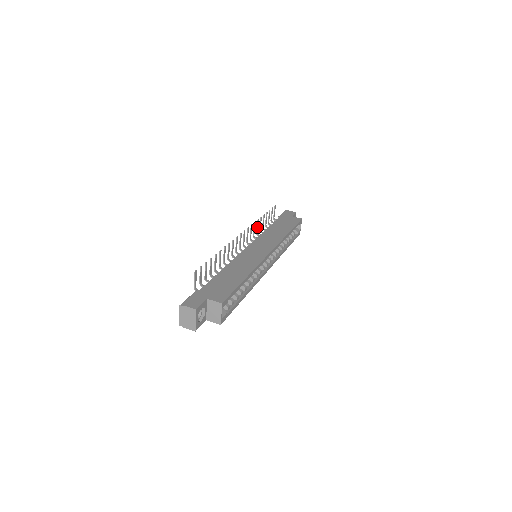
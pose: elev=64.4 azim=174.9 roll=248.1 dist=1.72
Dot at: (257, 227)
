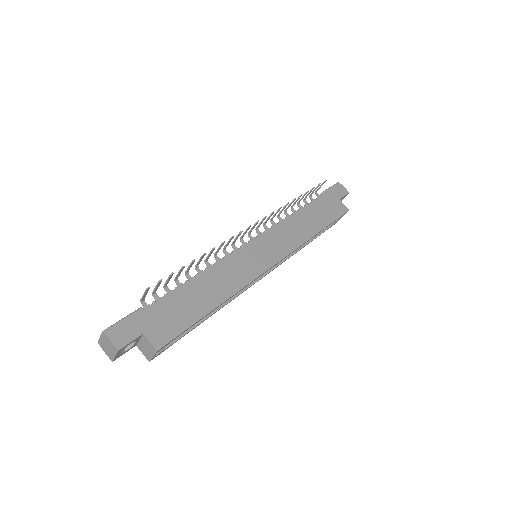
Dot at: (283, 209)
